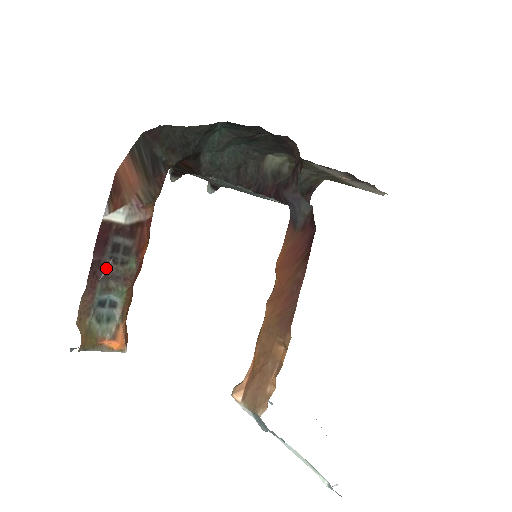
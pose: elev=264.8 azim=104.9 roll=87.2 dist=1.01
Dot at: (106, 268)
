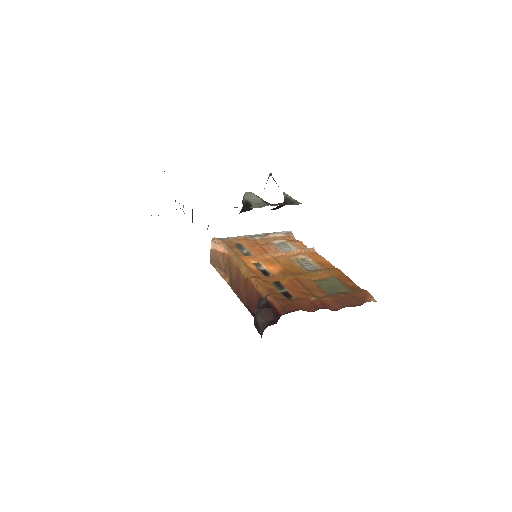
Dot at: occluded
